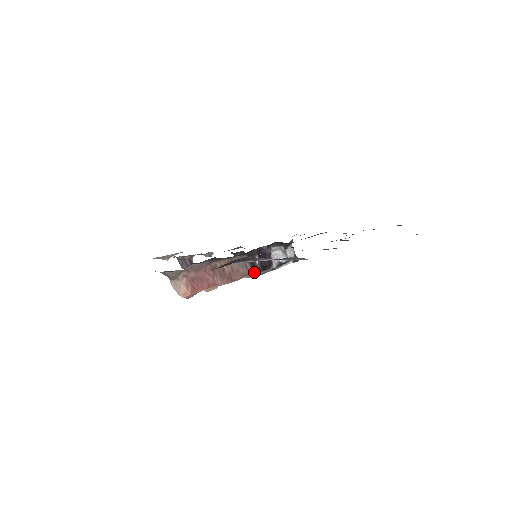
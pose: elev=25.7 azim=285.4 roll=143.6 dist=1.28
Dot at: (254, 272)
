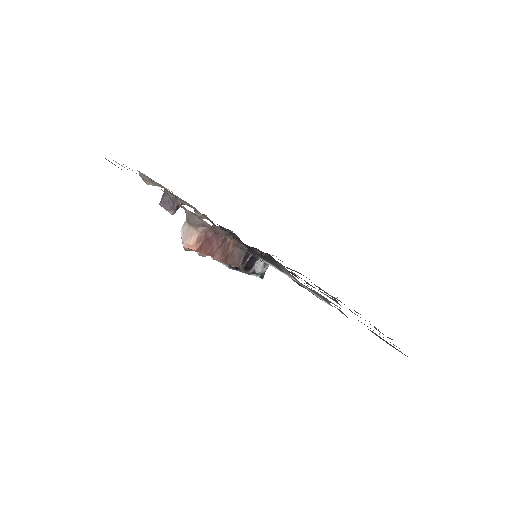
Dot at: occluded
